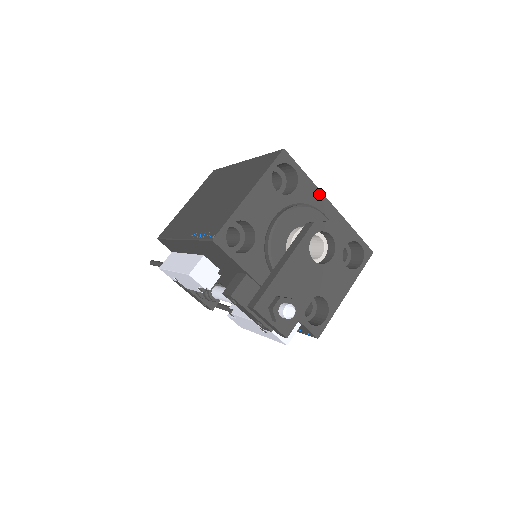
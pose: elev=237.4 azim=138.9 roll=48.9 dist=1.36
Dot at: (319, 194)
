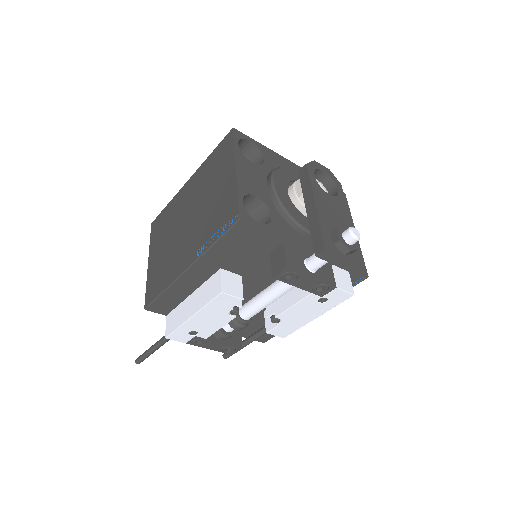
Dot at: (281, 158)
